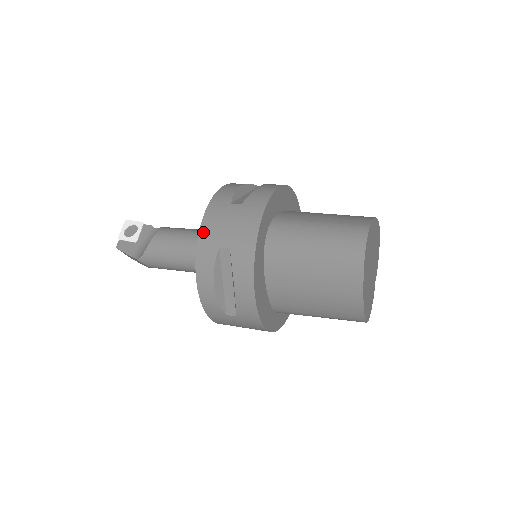
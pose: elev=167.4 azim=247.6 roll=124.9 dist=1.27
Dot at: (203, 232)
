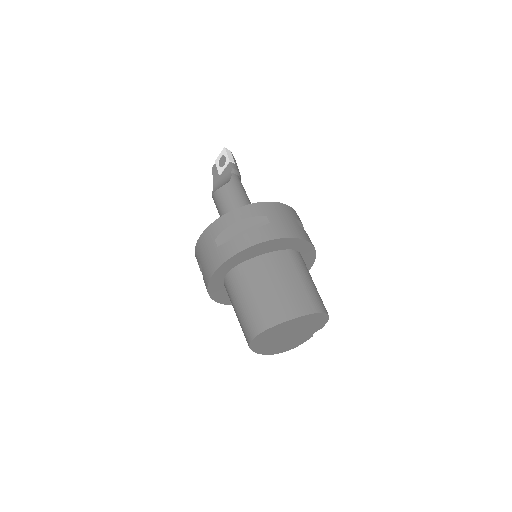
Dot at: (198, 244)
